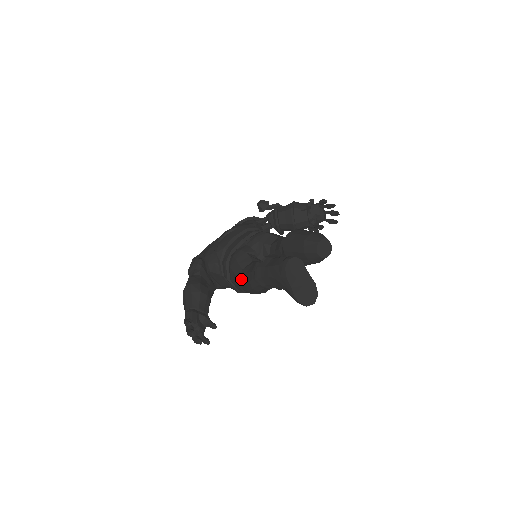
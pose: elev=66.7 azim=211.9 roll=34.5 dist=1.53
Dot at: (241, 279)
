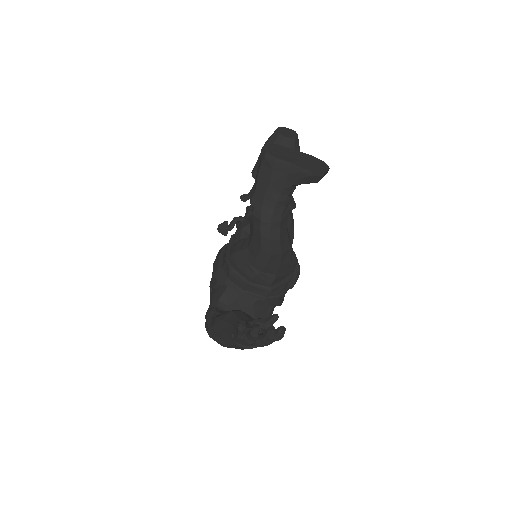
Dot at: (254, 254)
